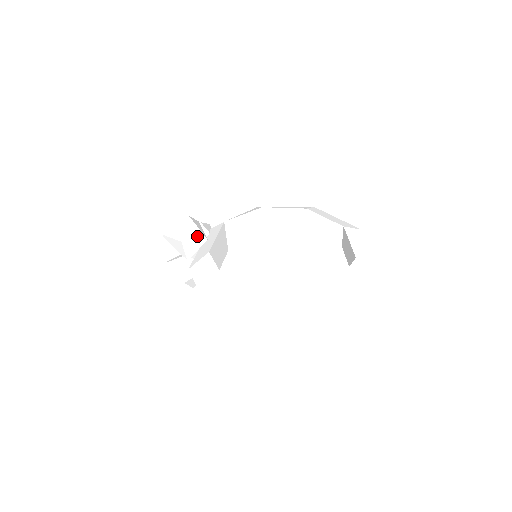
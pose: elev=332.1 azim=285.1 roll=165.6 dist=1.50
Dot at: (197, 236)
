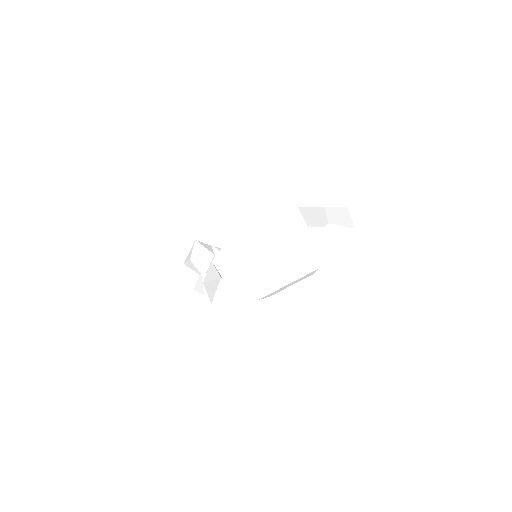
Dot at: (204, 253)
